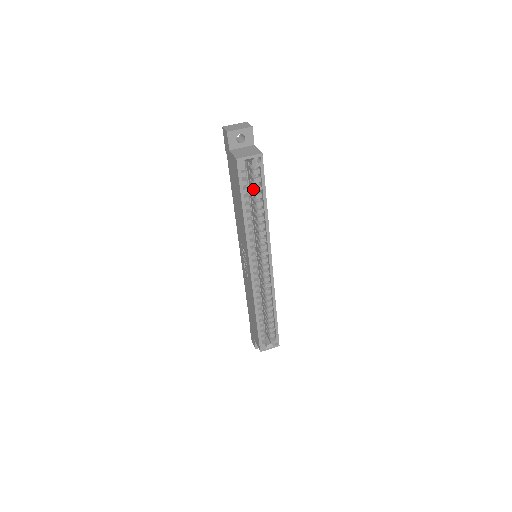
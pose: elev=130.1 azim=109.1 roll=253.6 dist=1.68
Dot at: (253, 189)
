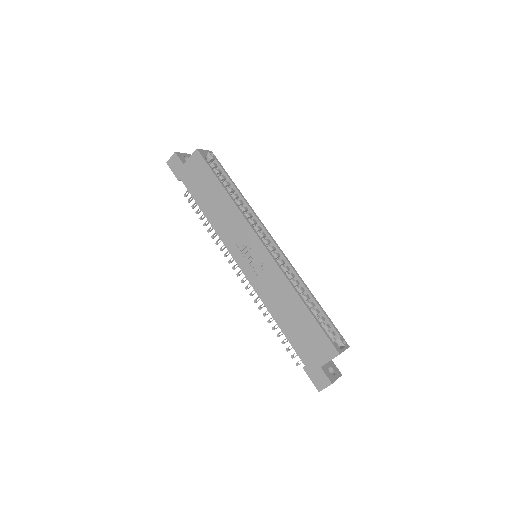
Dot at: occluded
